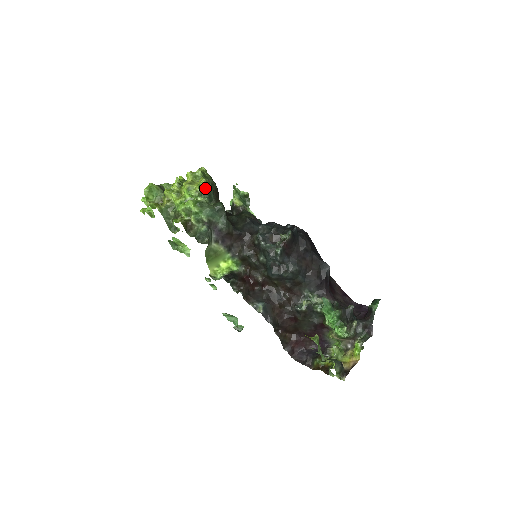
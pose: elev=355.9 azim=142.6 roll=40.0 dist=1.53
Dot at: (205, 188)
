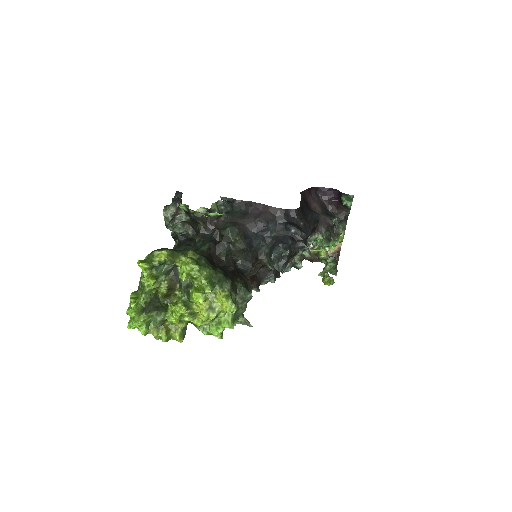
Dot at: (233, 304)
